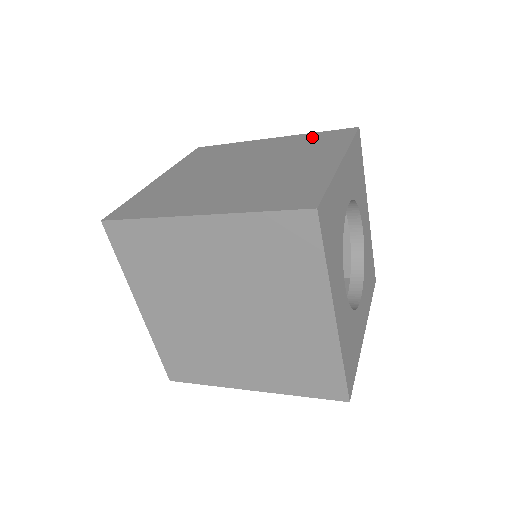
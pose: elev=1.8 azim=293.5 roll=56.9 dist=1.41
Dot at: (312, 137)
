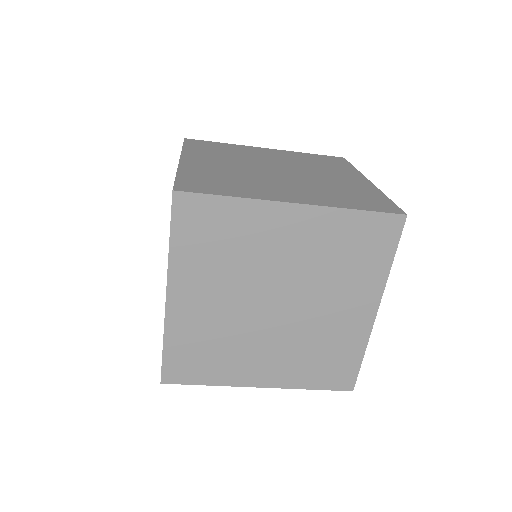
Dot at: (311, 156)
